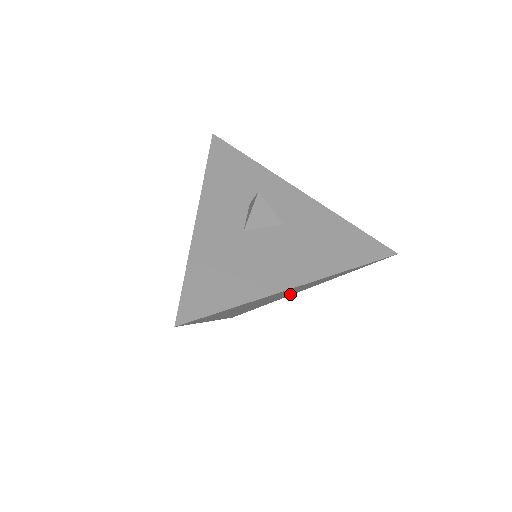
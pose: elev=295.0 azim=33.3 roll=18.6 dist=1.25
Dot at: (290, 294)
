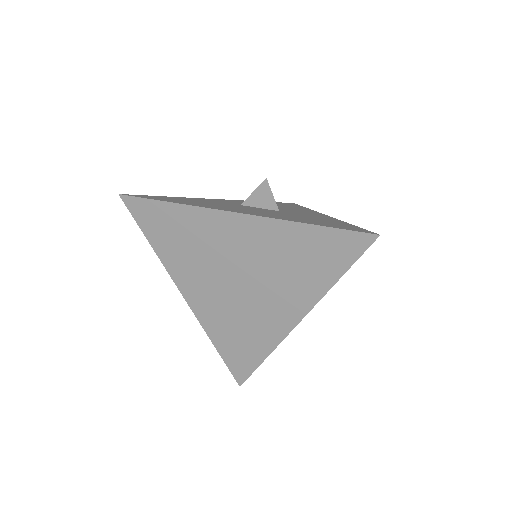
Dot at: (278, 316)
